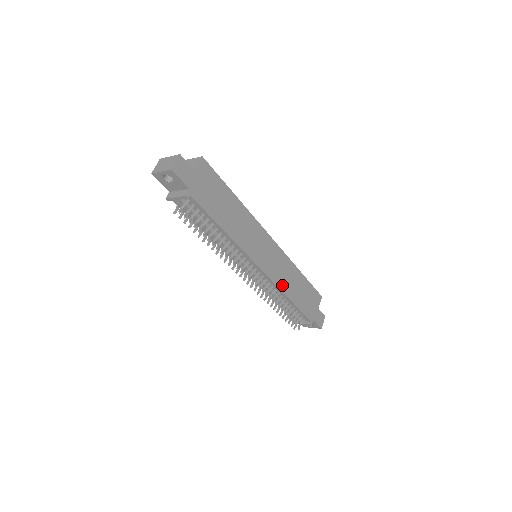
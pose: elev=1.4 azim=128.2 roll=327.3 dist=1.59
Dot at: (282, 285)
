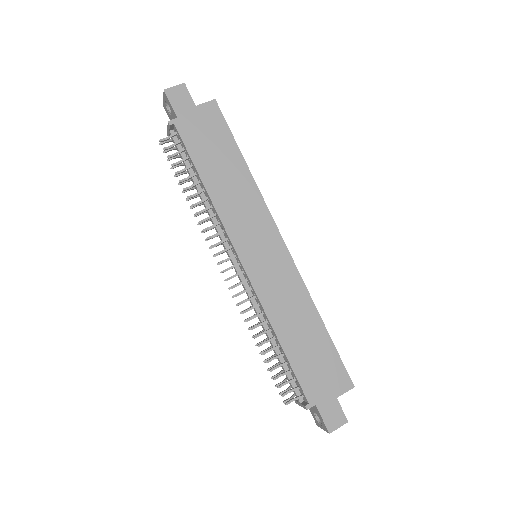
Dot at: (272, 310)
